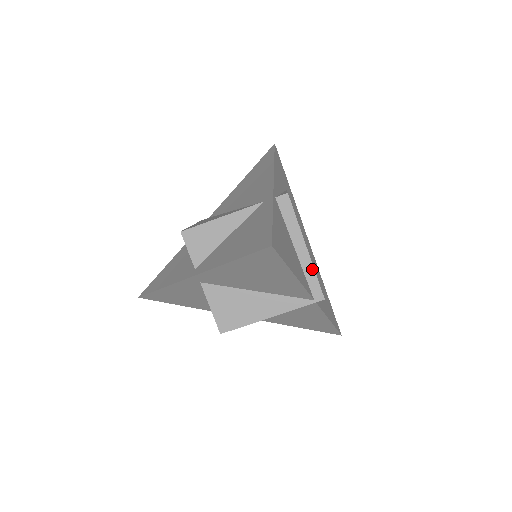
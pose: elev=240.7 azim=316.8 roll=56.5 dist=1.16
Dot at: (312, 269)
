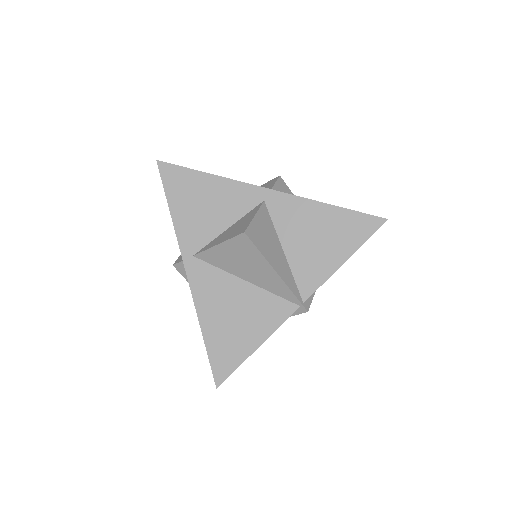
Dot at: occluded
